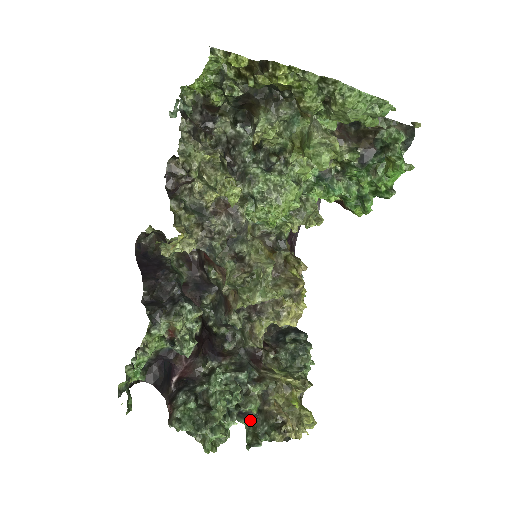
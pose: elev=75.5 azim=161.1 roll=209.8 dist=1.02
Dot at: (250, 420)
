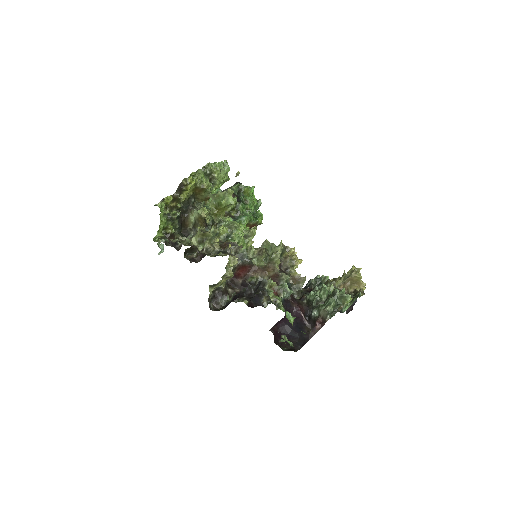
Dot at: occluded
